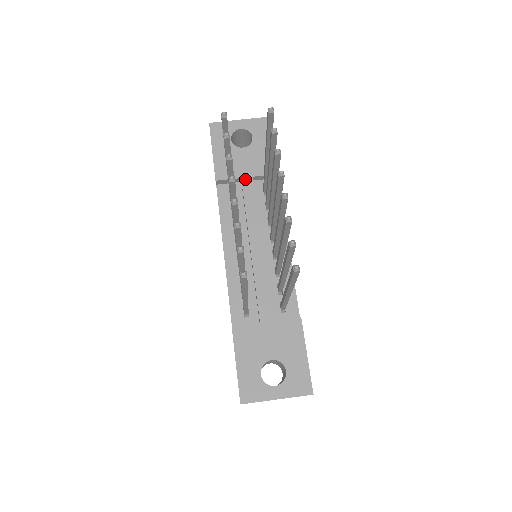
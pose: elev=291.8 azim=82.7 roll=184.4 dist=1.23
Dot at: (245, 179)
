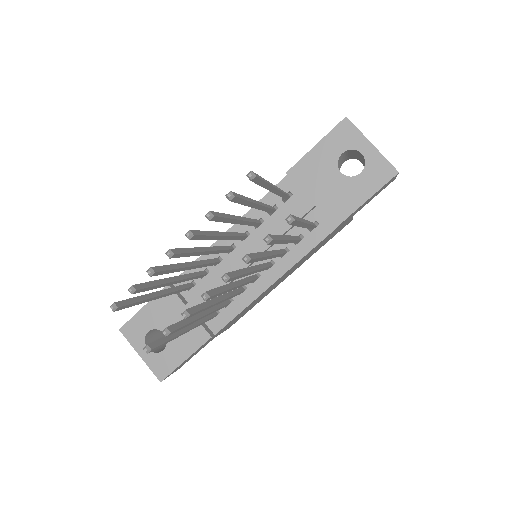
Dot at: (307, 200)
